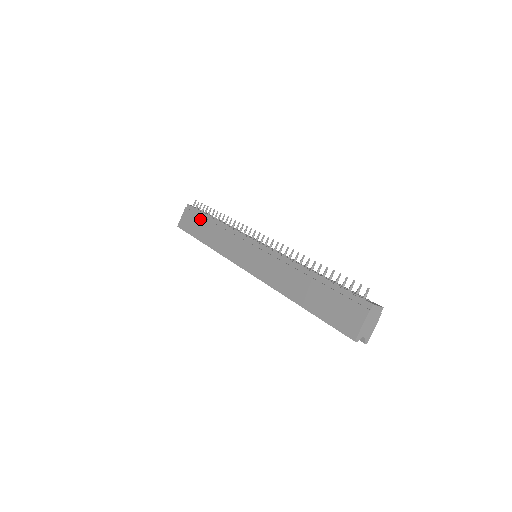
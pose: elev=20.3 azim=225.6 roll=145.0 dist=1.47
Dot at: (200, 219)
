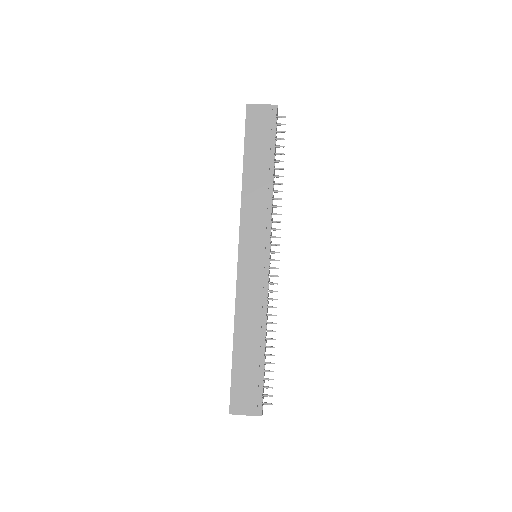
Dot at: (267, 146)
